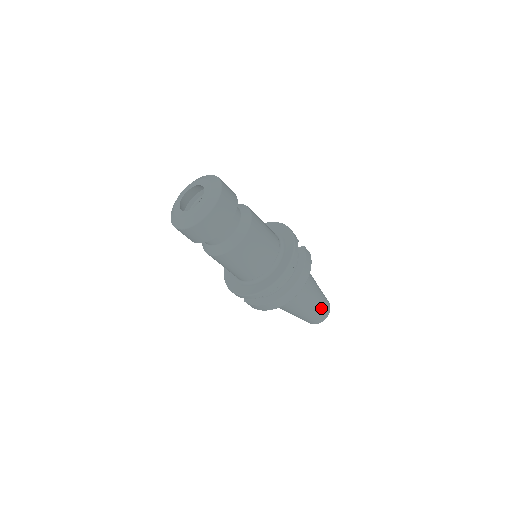
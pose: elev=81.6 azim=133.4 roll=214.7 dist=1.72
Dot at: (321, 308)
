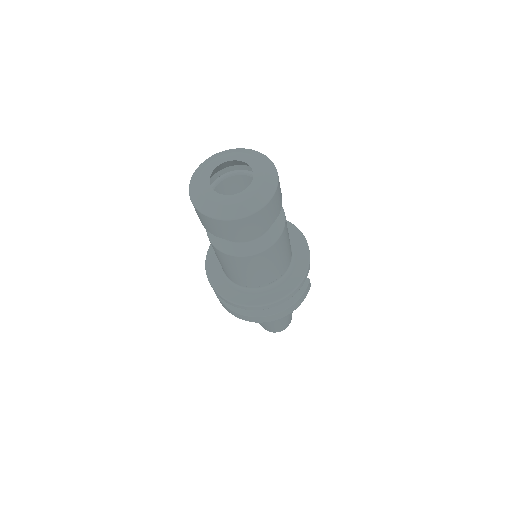
Dot at: (280, 325)
